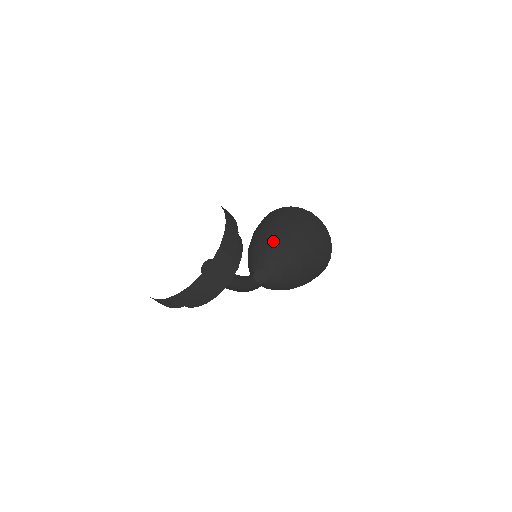
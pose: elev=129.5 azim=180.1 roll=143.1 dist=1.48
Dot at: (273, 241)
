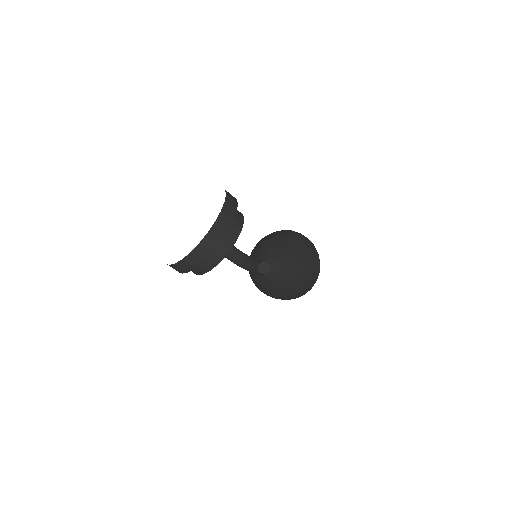
Dot at: (267, 245)
